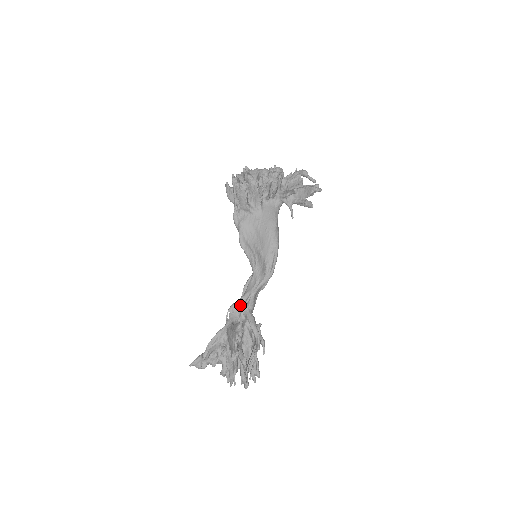
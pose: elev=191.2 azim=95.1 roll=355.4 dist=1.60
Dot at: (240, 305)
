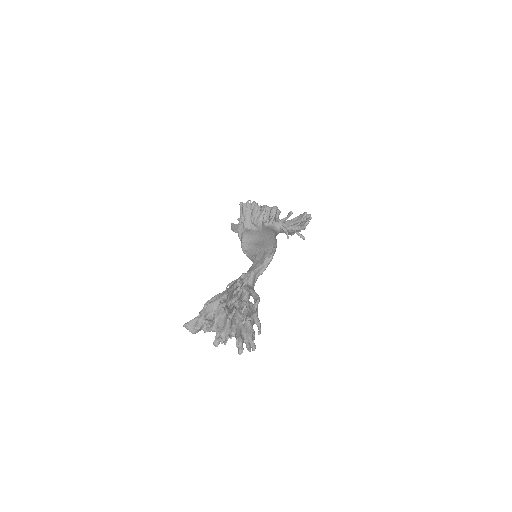
Dot at: occluded
